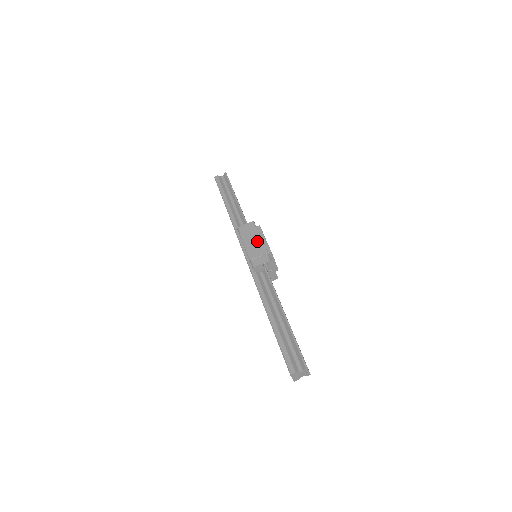
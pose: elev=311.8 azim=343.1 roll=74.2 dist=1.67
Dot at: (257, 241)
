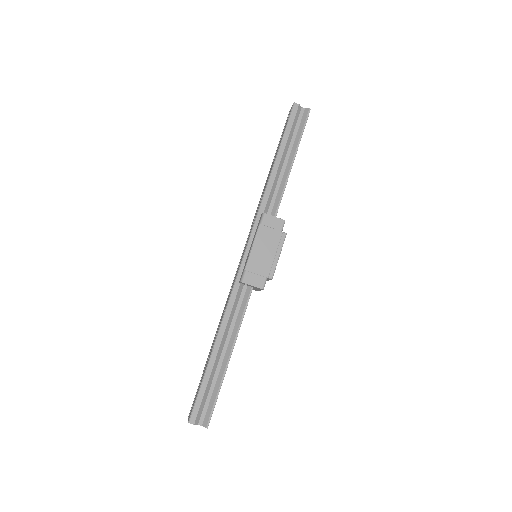
Dot at: (269, 252)
